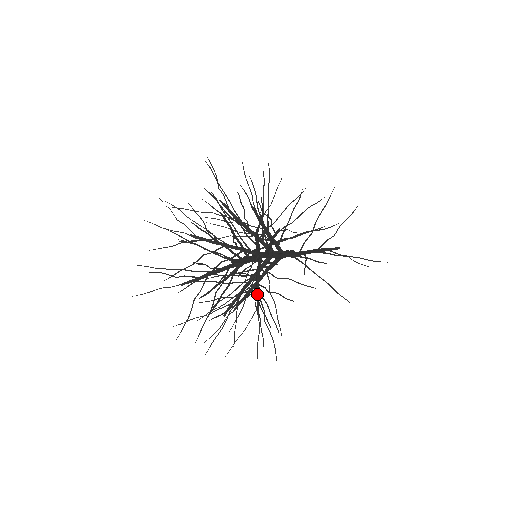
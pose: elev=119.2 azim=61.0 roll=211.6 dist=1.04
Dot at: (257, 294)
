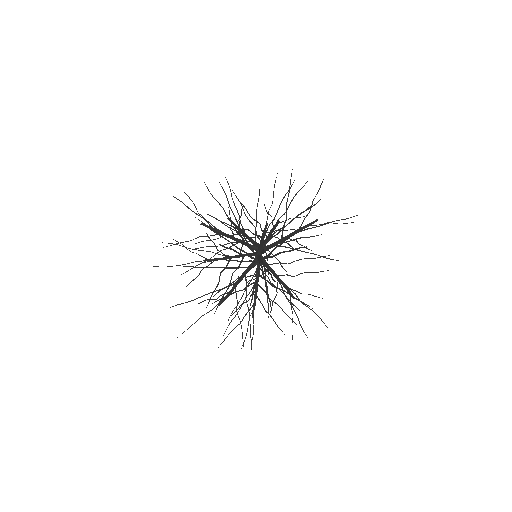
Dot at: (282, 283)
